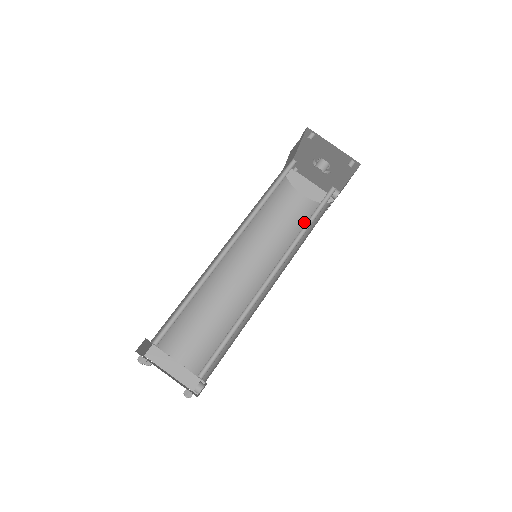
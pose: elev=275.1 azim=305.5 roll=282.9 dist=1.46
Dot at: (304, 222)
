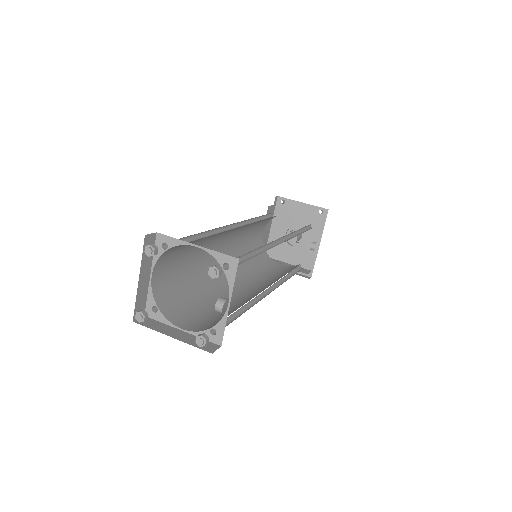
Dot at: occluded
